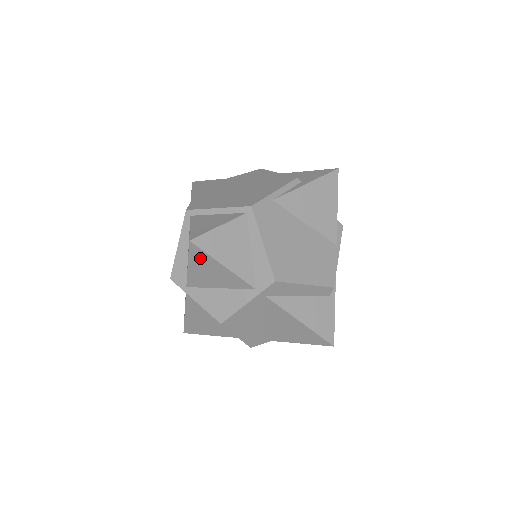
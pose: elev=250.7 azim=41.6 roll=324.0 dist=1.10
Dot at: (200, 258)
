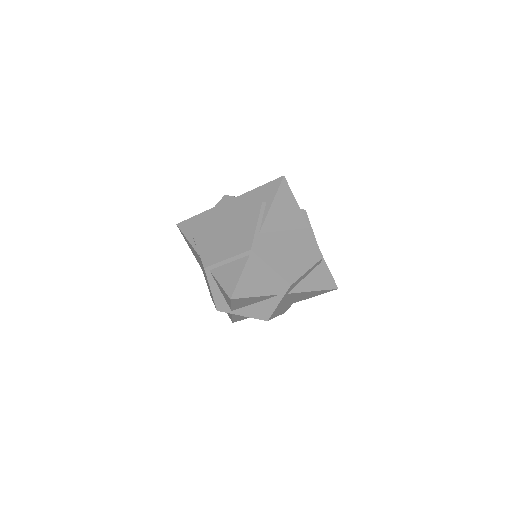
Dot at: (239, 301)
